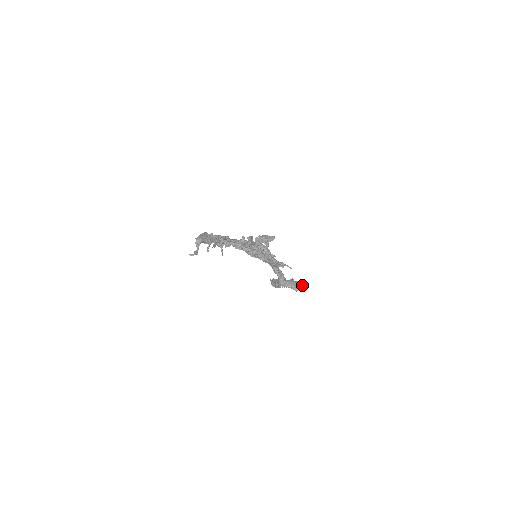
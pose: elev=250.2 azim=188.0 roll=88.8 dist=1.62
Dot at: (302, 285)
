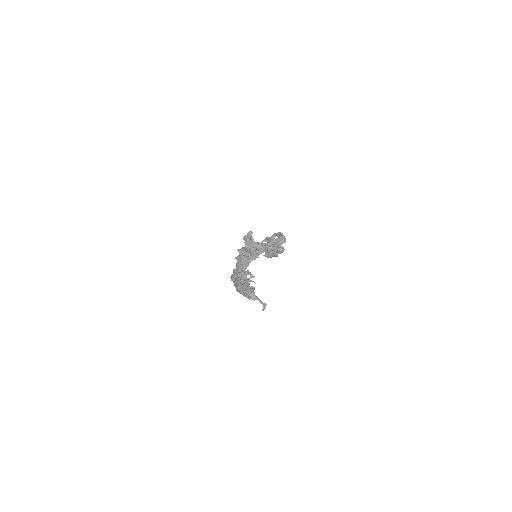
Dot at: (281, 235)
